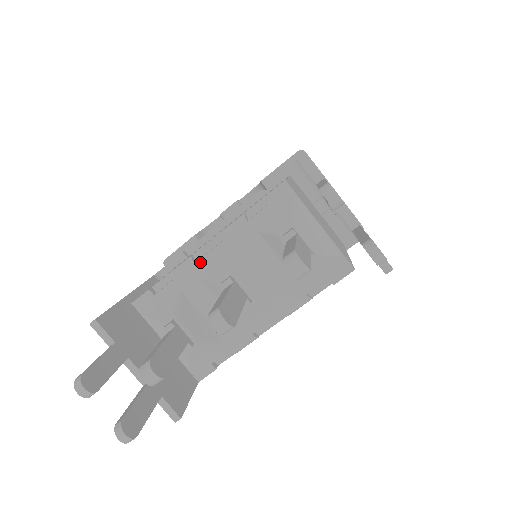
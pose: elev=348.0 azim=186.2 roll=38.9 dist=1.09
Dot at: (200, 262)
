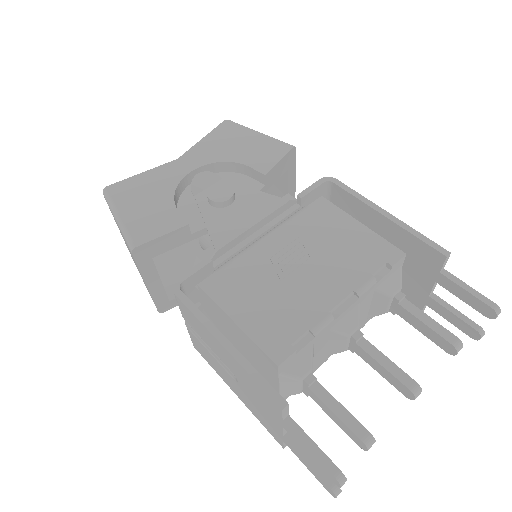
Dot at: (337, 319)
